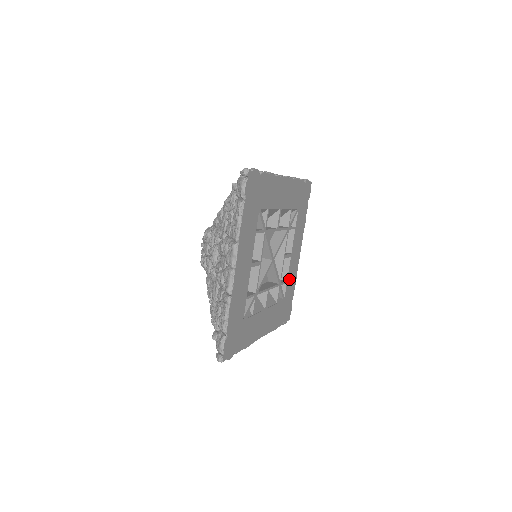
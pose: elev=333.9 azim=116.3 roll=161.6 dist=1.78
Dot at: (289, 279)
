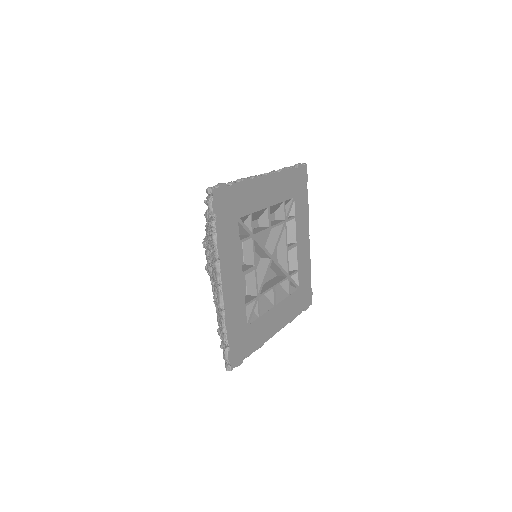
Dot at: (300, 267)
